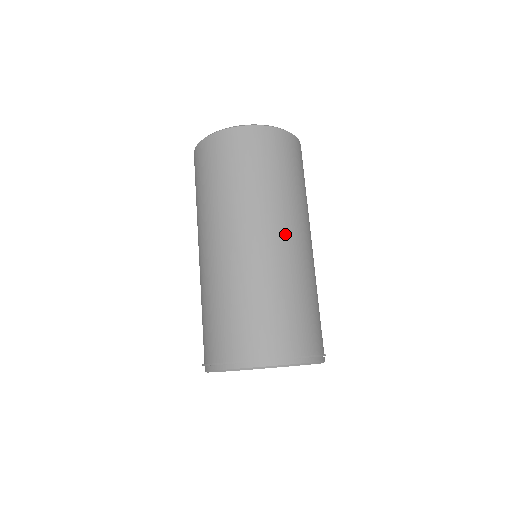
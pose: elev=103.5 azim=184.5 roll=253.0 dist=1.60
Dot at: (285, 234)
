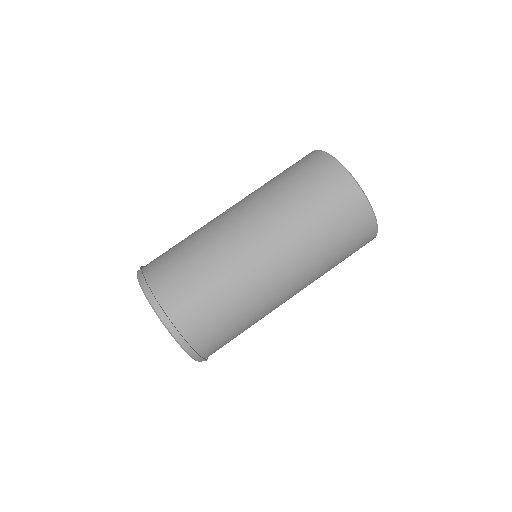
Dot at: (285, 280)
